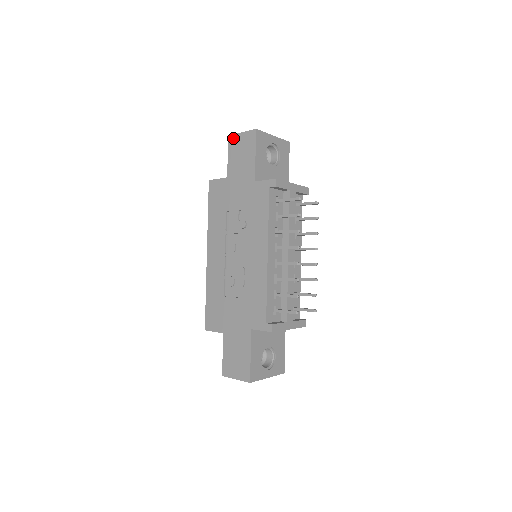
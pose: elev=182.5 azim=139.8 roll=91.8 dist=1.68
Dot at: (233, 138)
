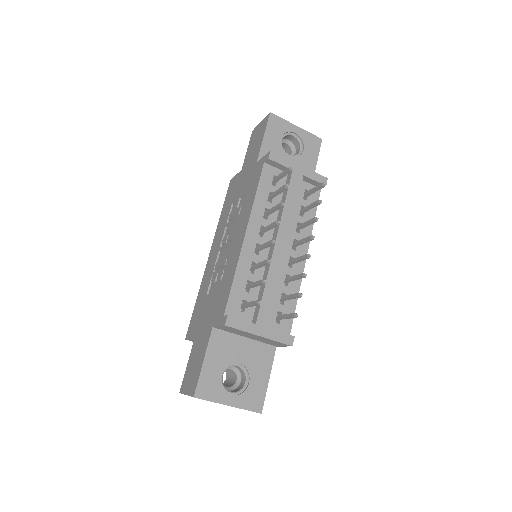
Dot at: (254, 131)
